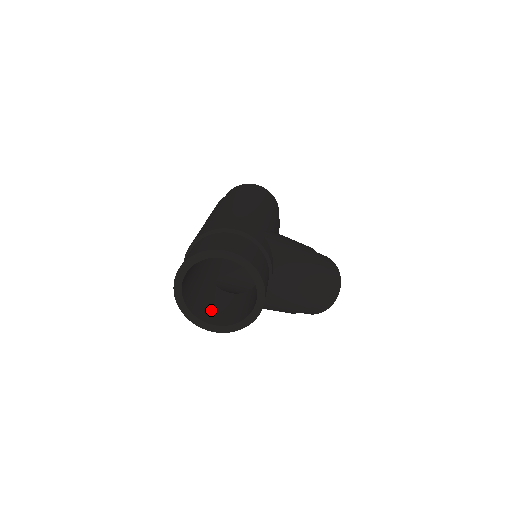
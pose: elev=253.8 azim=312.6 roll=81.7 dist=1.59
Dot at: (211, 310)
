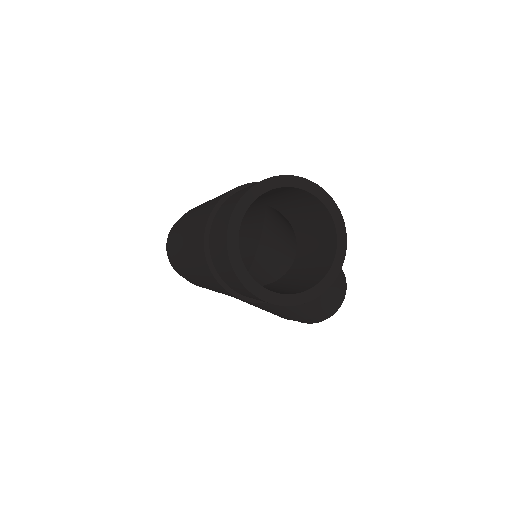
Dot at: (274, 291)
